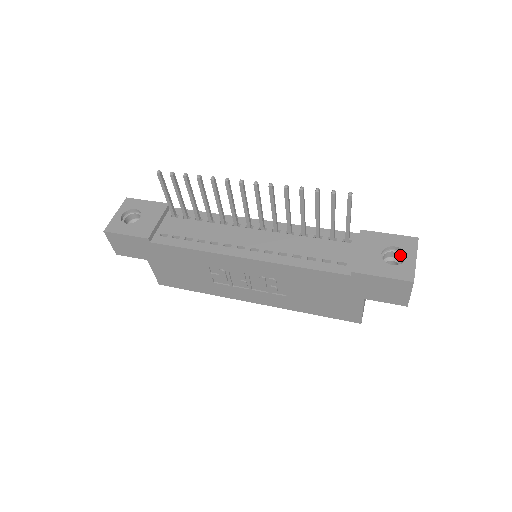
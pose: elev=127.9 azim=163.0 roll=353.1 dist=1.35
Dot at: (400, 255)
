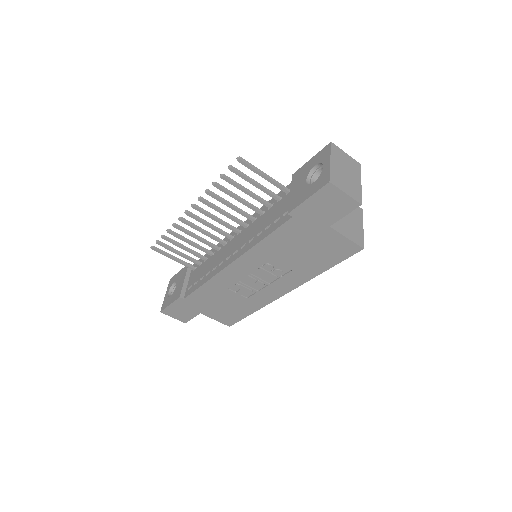
Dot at: occluded
